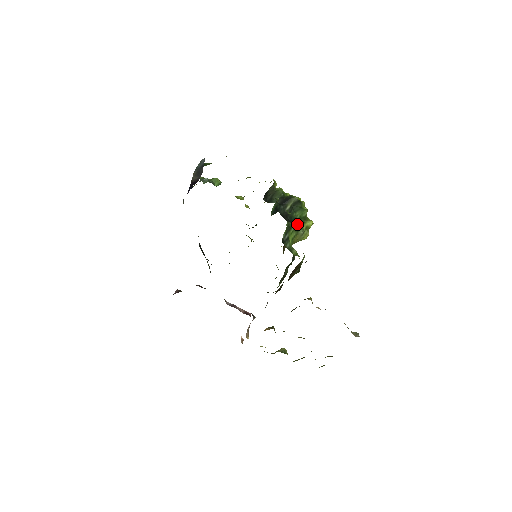
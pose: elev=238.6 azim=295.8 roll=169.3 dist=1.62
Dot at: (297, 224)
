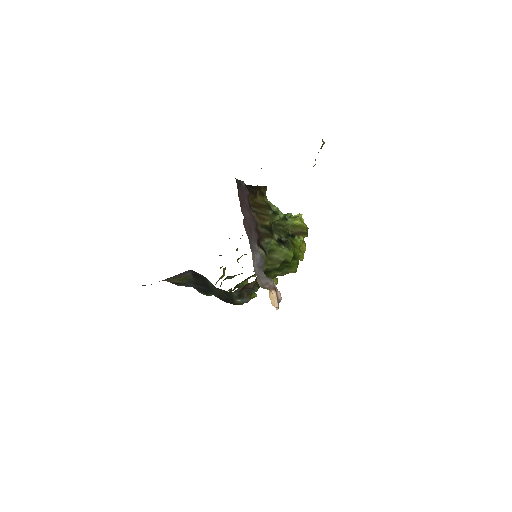
Dot at: occluded
